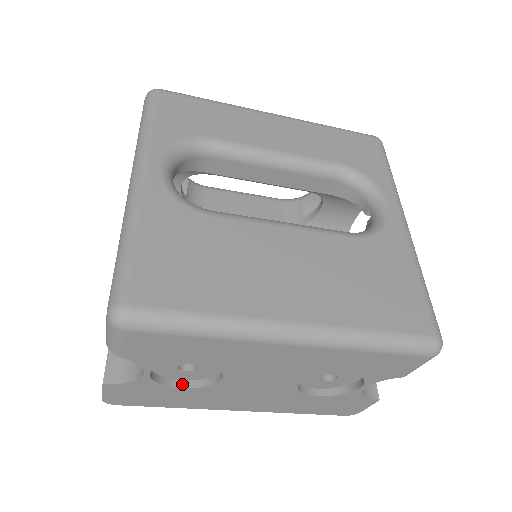
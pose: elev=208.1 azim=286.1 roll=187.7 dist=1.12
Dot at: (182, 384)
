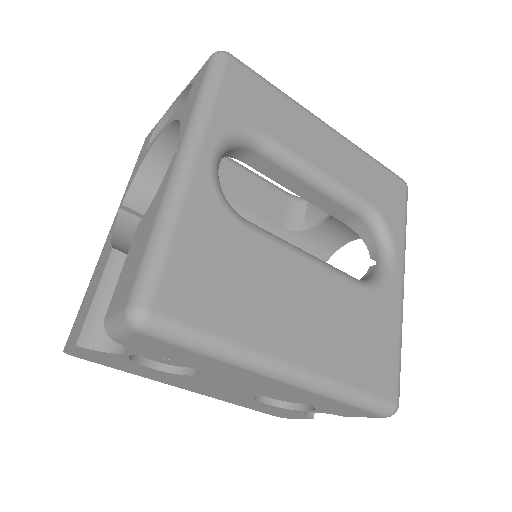
Dot at: (152, 364)
